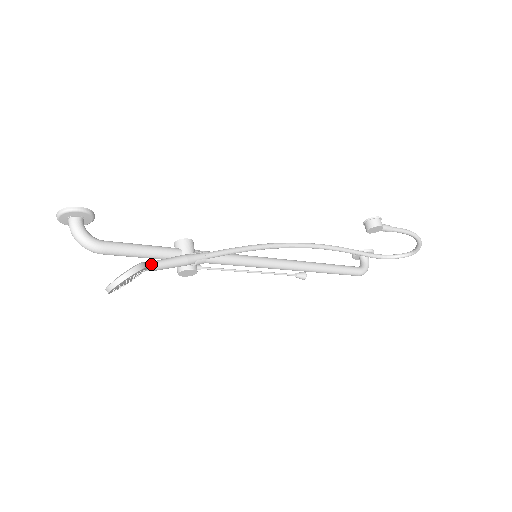
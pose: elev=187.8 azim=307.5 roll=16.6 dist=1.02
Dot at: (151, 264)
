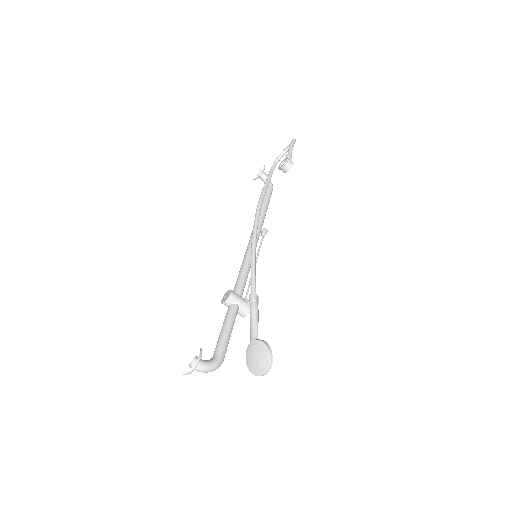
Dot at: (257, 336)
